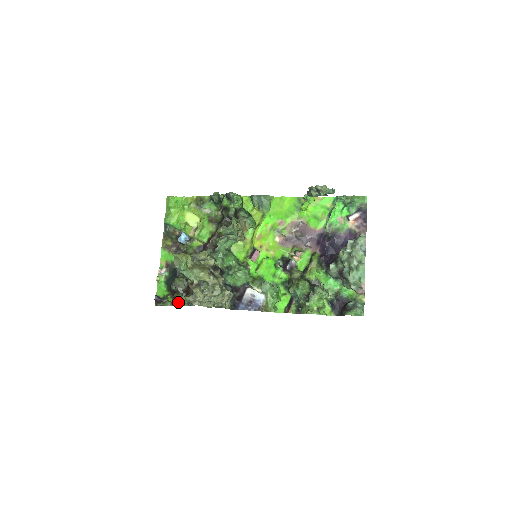
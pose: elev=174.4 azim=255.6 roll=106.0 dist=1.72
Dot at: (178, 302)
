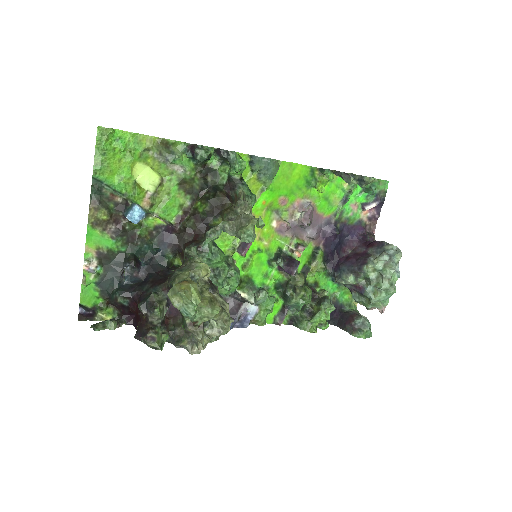
Dot at: (161, 347)
